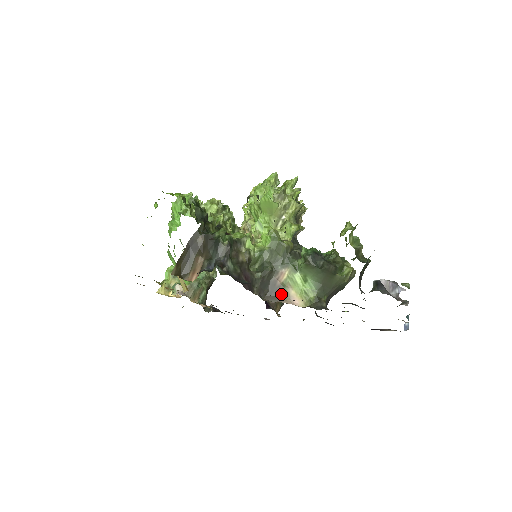
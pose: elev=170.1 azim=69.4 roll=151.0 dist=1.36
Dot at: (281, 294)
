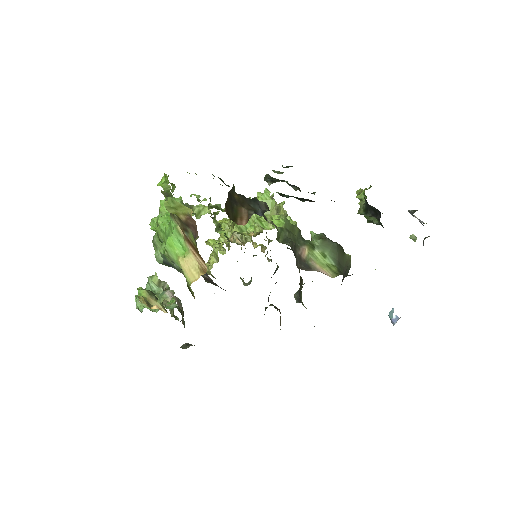
Dot at: (309, 267)
